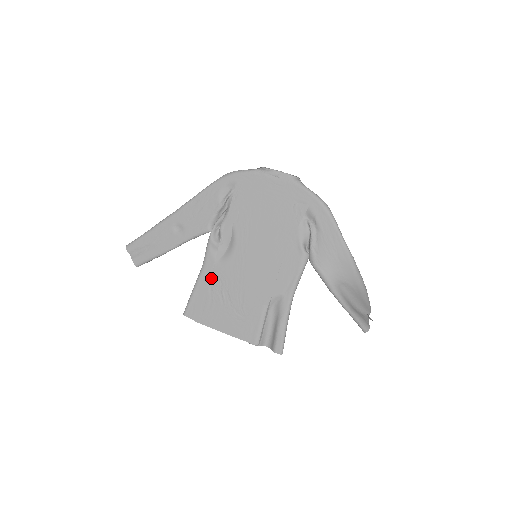
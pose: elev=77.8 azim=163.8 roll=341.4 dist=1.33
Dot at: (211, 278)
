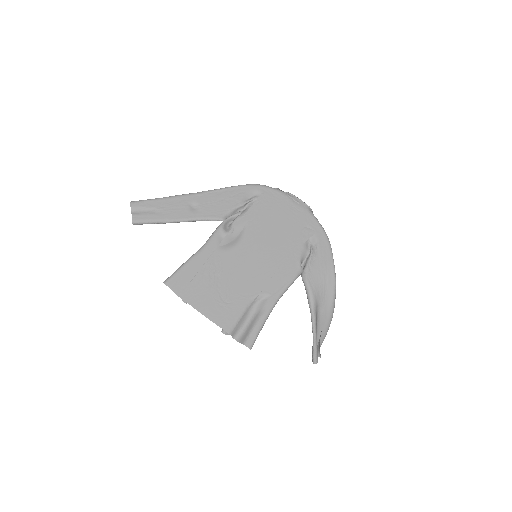
Dot at: (208, 259)
